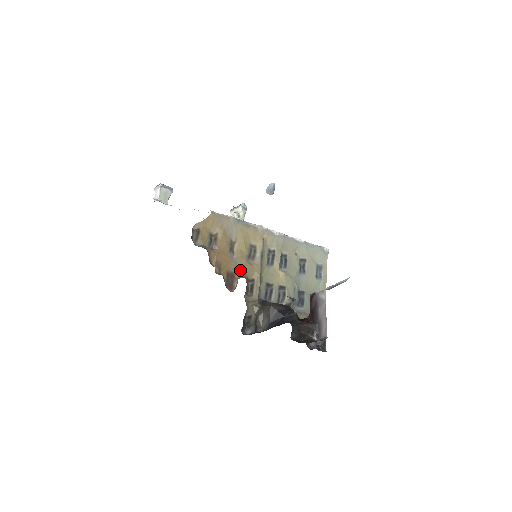
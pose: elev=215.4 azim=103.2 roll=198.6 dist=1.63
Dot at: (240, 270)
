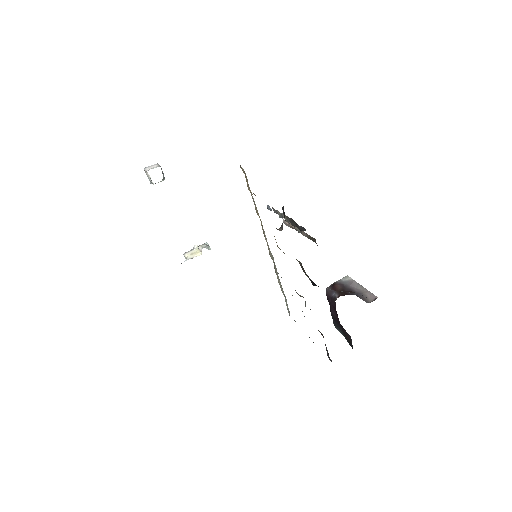
Dot at: occluded
